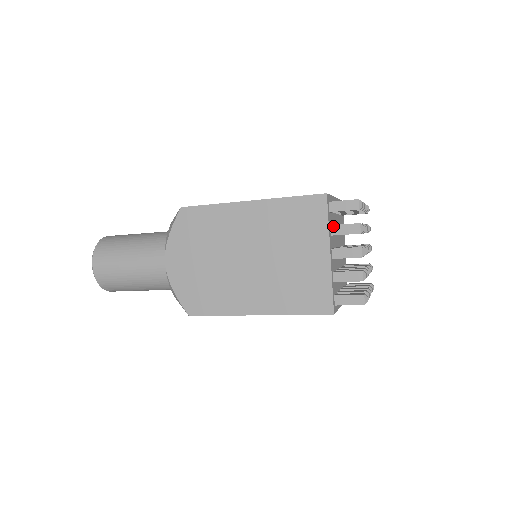
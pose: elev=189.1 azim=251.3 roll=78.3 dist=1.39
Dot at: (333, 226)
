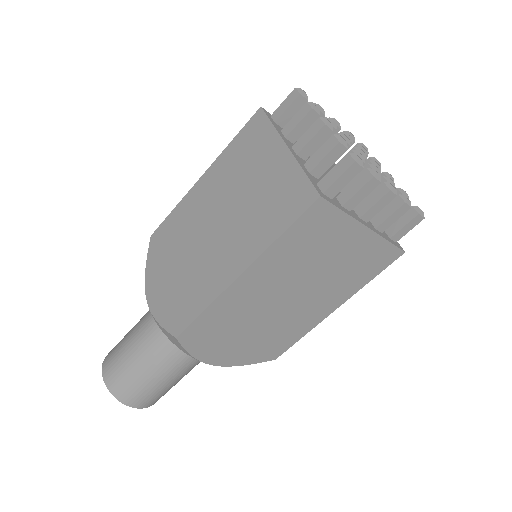
Dot at: (283, 129)
